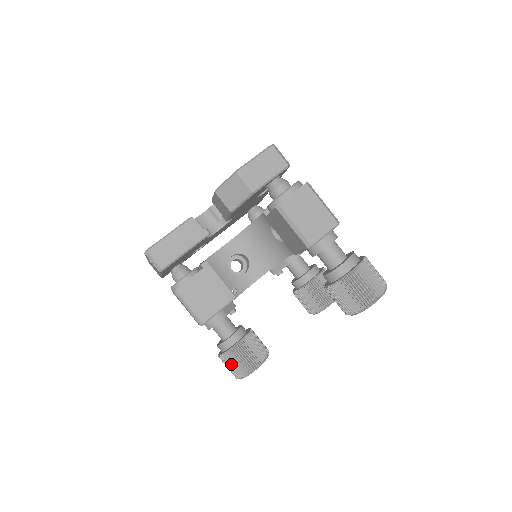
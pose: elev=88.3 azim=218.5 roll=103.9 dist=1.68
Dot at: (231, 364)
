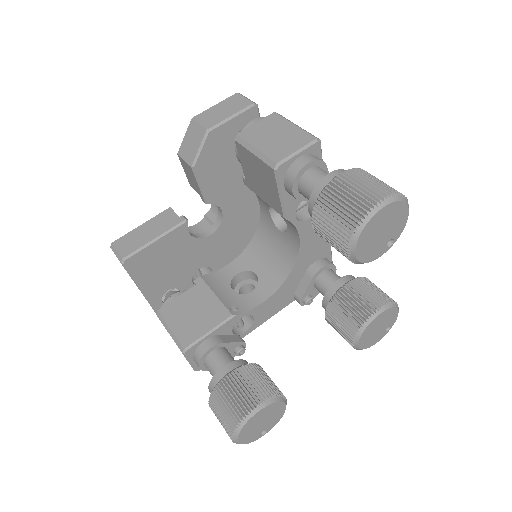
Dot at: (219, 409)
